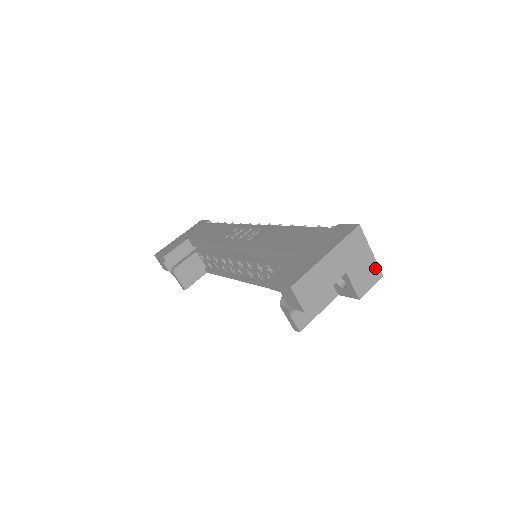
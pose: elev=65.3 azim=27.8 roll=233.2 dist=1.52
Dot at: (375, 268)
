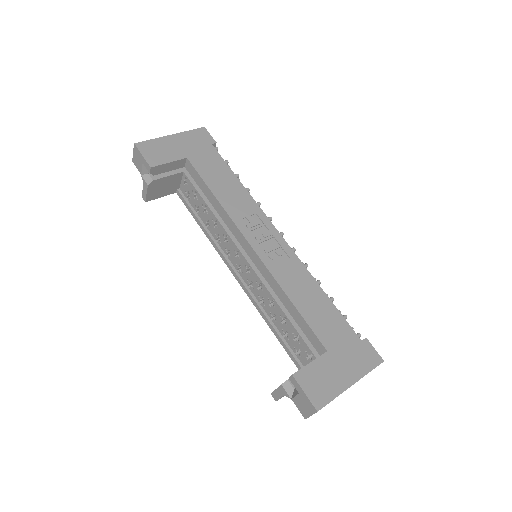
Dot at: occluded
